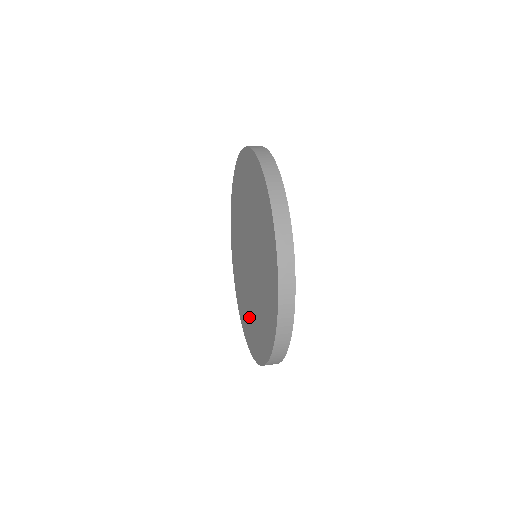
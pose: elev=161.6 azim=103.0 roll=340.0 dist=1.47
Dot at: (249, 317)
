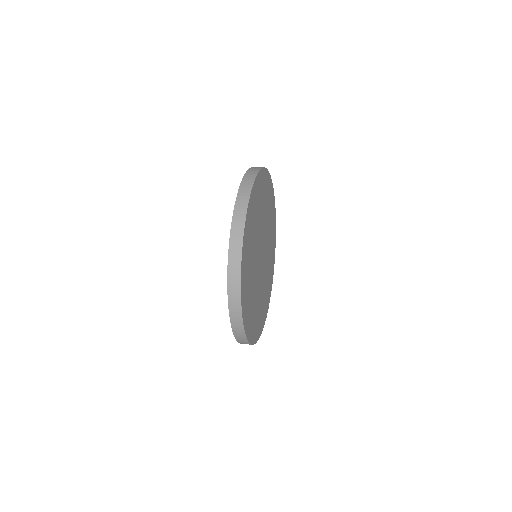
Dot at: occluded
